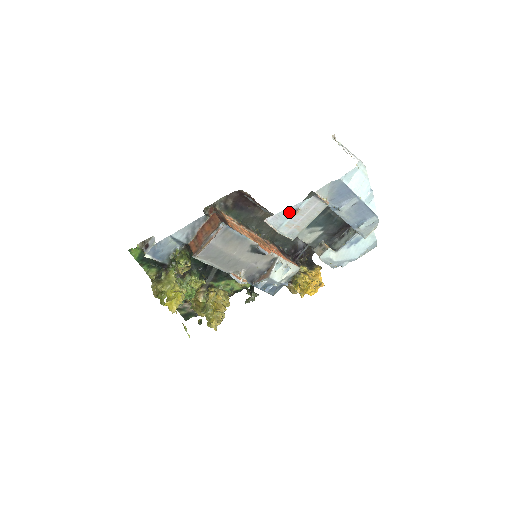
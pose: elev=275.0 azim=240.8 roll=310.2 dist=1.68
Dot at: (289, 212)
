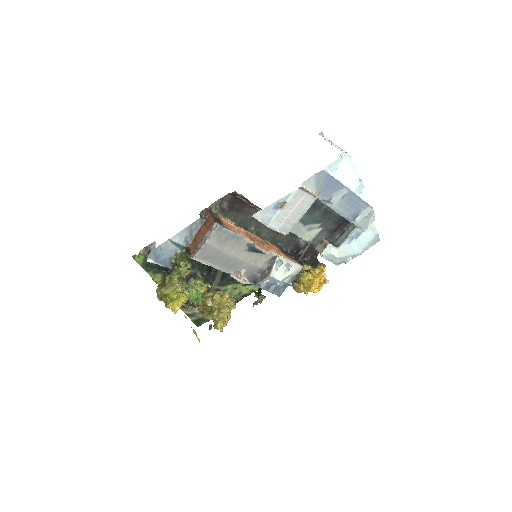
Dot at: (276, 206)
